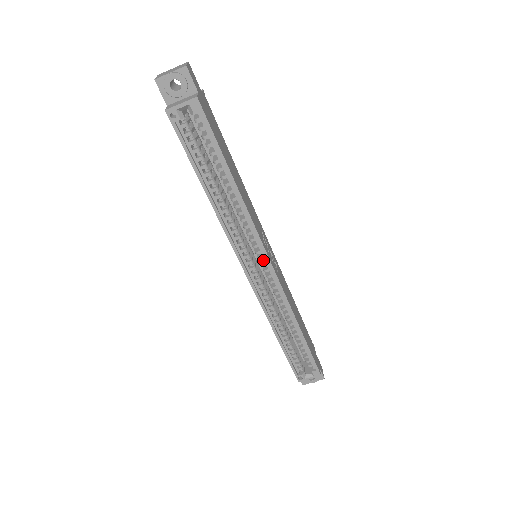
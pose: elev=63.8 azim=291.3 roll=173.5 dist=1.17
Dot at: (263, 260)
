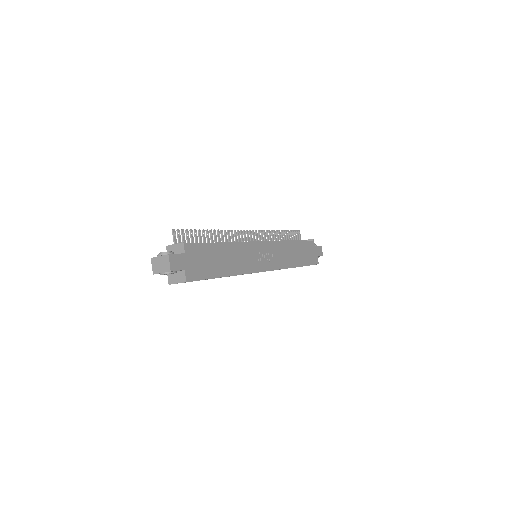
Dot at: occluded
